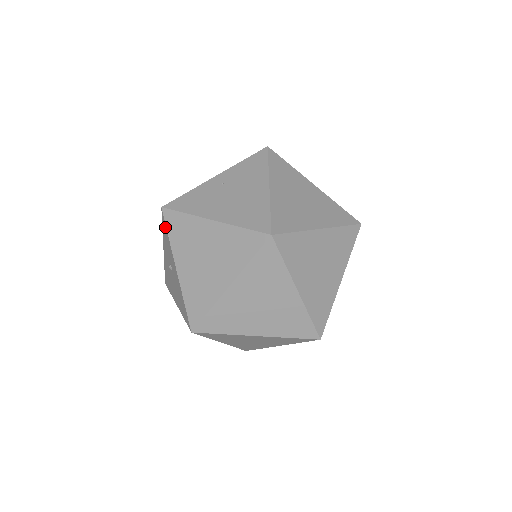
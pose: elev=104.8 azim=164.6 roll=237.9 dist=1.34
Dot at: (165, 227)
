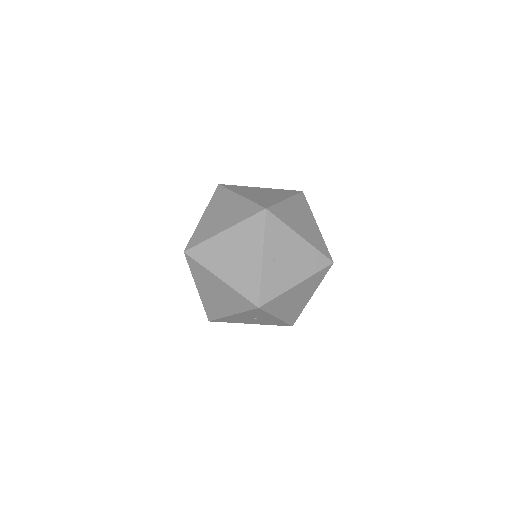
Dot at: (262, 312)
